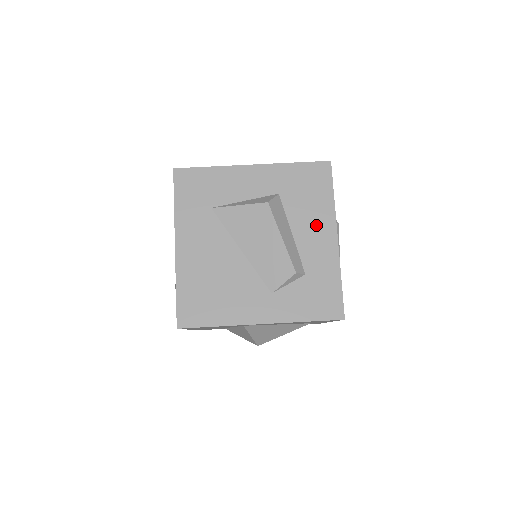
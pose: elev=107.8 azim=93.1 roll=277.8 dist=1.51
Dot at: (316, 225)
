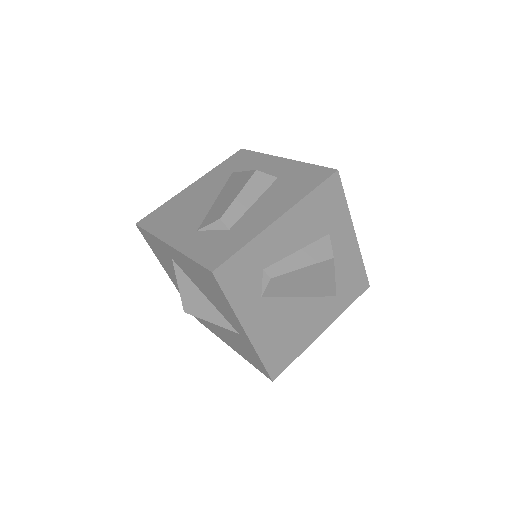
Dot at: (276, 204)
